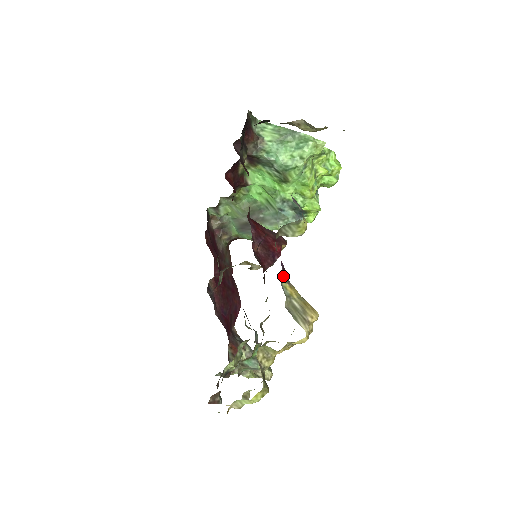
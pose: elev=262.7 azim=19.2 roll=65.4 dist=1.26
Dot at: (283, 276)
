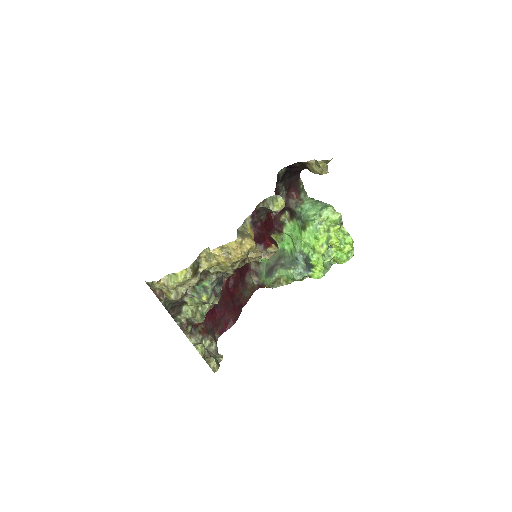
Dot at: (250, 219)
